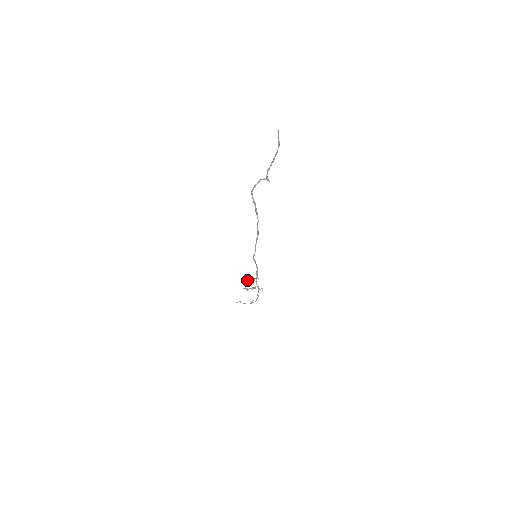
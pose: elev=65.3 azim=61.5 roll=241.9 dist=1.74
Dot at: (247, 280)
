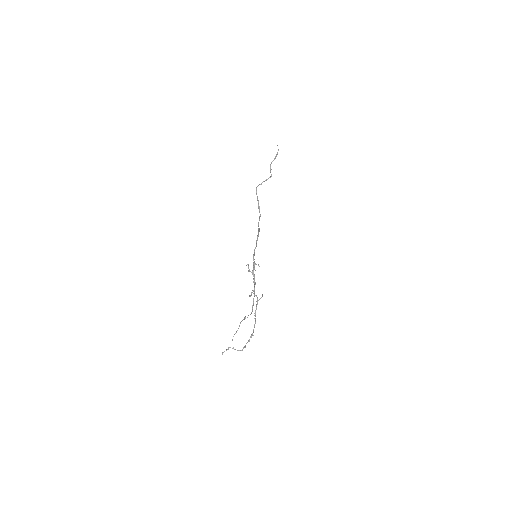
Dot at: (248, 264)
